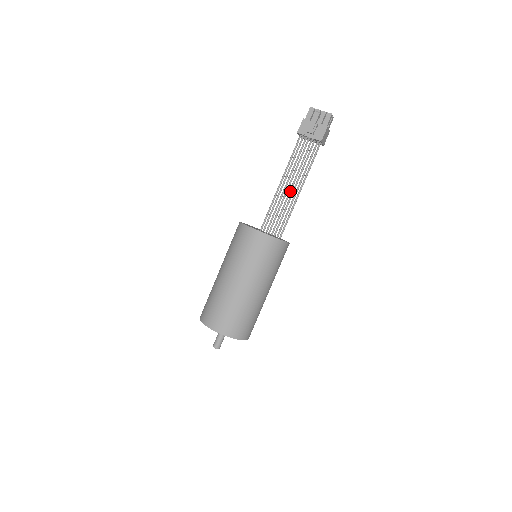
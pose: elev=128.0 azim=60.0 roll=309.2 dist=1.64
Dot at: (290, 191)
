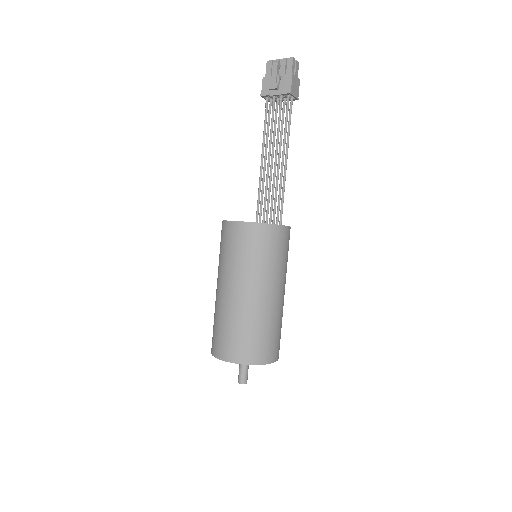
Dot at: (275, 166)
